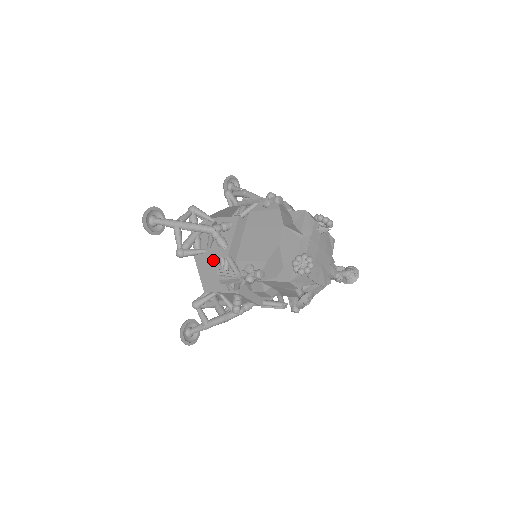
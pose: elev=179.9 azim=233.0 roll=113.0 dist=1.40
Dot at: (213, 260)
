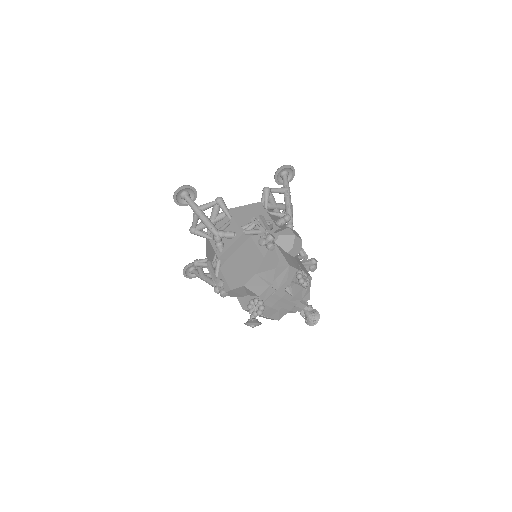
Dot at: (212, 250)
